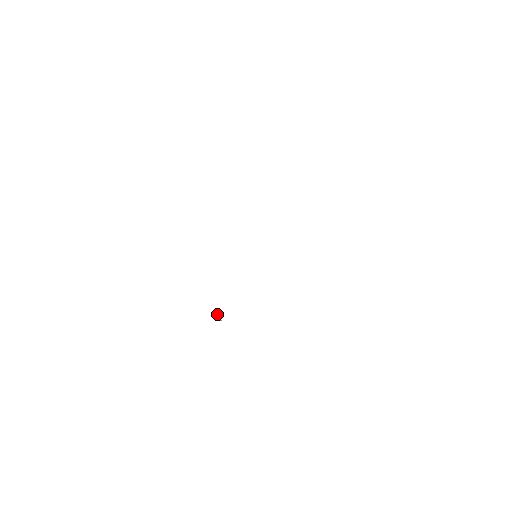
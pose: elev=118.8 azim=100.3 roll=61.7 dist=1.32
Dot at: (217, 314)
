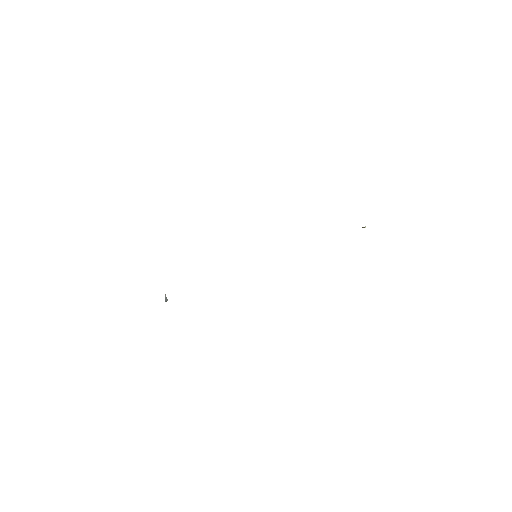
Dot at: occluded
